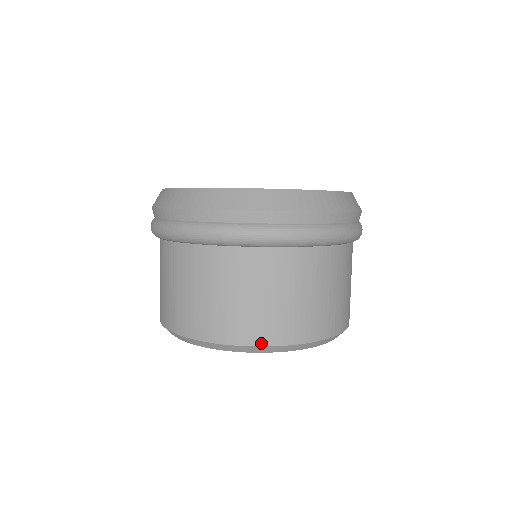
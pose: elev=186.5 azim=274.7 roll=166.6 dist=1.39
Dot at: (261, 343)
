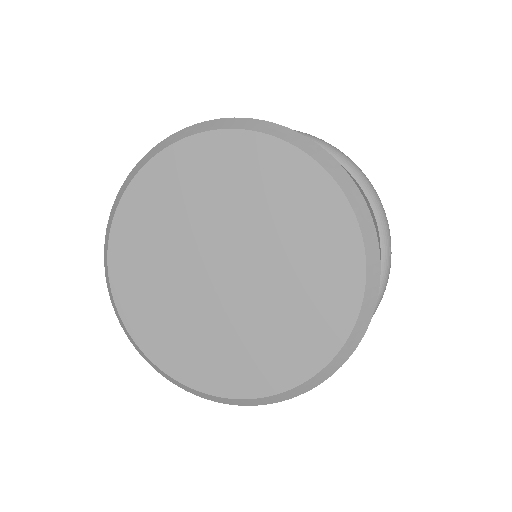
Dot at: (188, 128)
